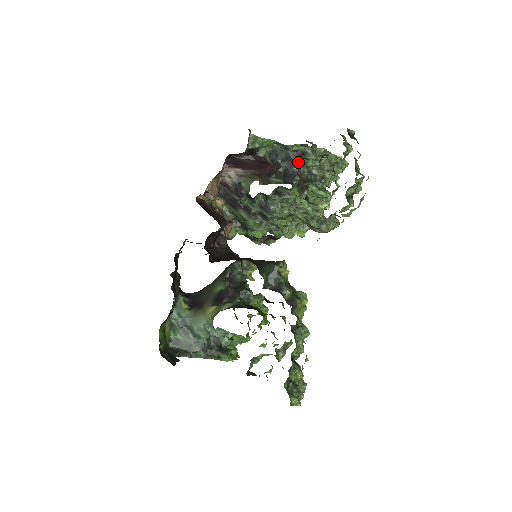
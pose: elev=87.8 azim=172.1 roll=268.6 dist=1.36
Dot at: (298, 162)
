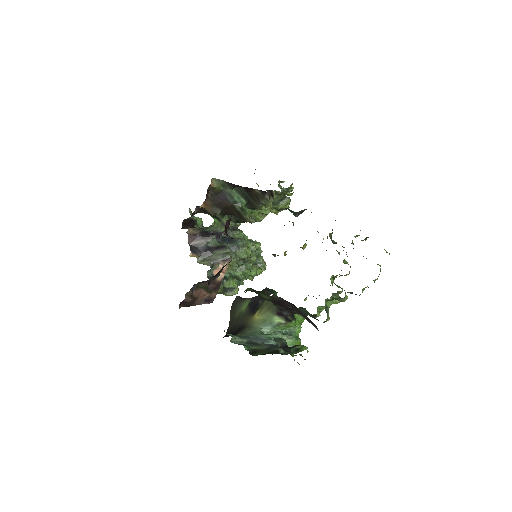
Dot at: occluded
